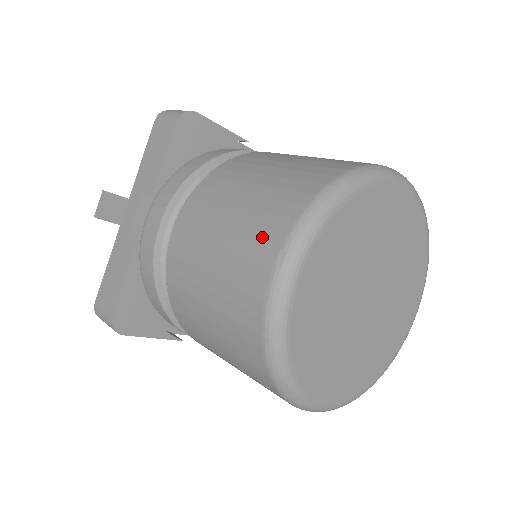
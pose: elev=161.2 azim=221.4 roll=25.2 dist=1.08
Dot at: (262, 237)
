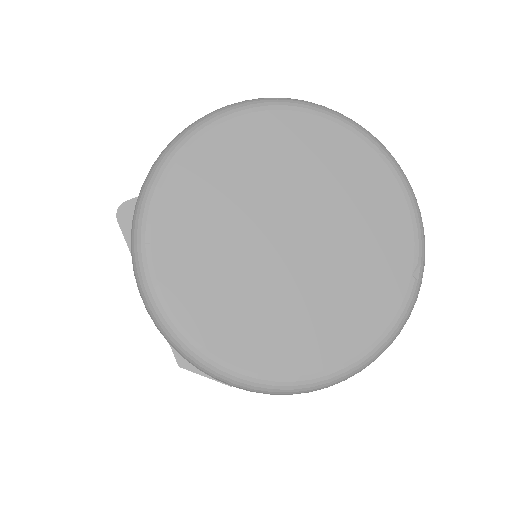
Dot at: occluded
